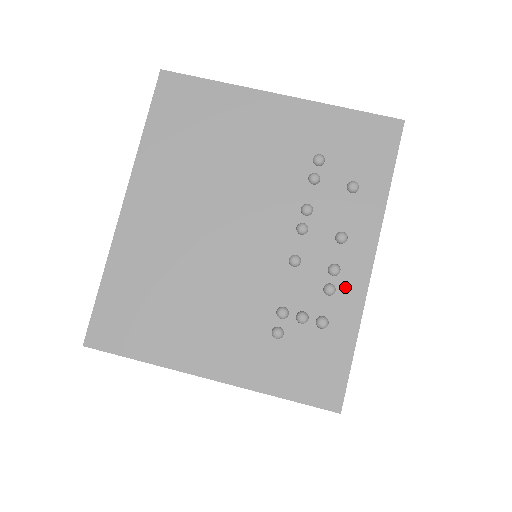
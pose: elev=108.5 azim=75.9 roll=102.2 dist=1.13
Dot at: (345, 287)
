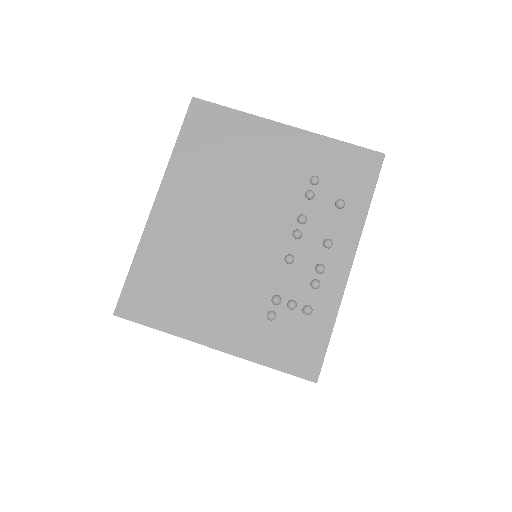
Dot at: (328, 283)
